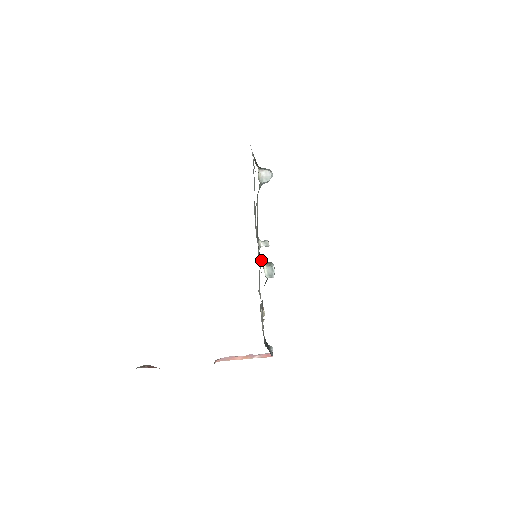
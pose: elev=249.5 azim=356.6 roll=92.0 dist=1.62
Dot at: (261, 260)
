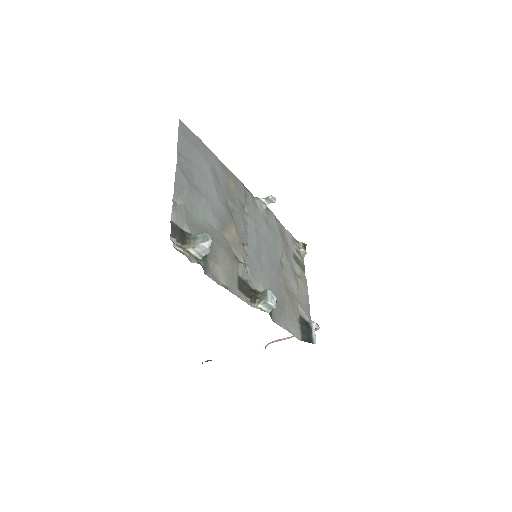
Dot at: (253, 300)
